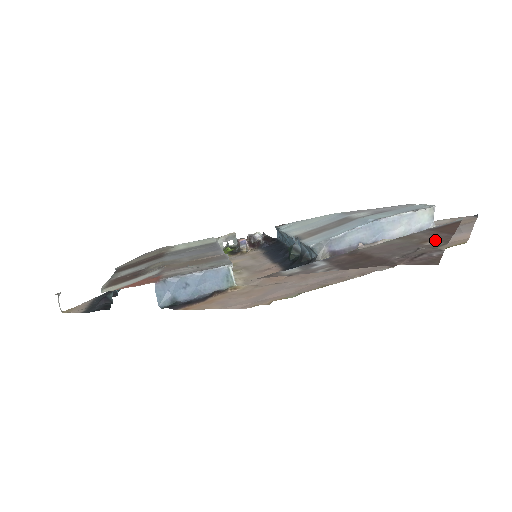
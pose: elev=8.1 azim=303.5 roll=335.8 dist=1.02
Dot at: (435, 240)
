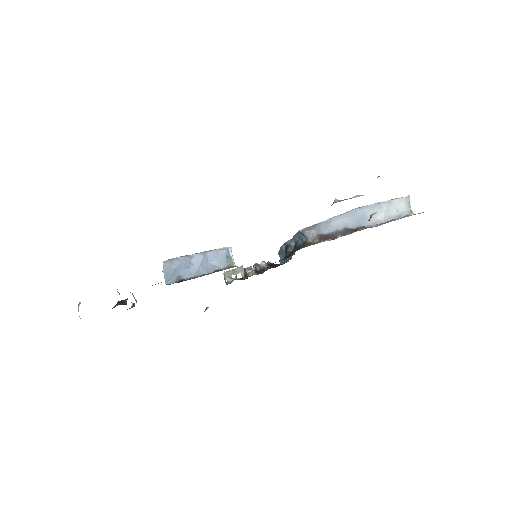
Dot at: occluded
